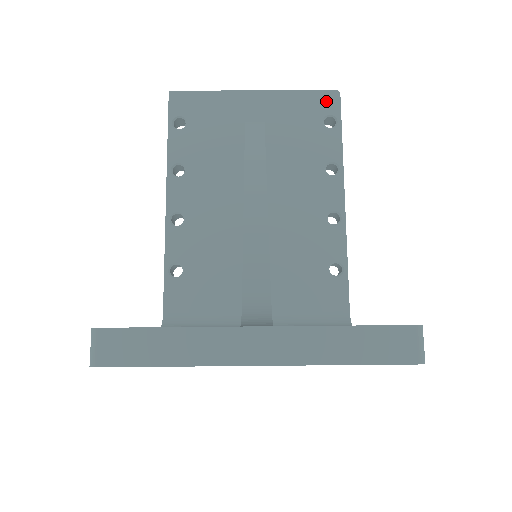
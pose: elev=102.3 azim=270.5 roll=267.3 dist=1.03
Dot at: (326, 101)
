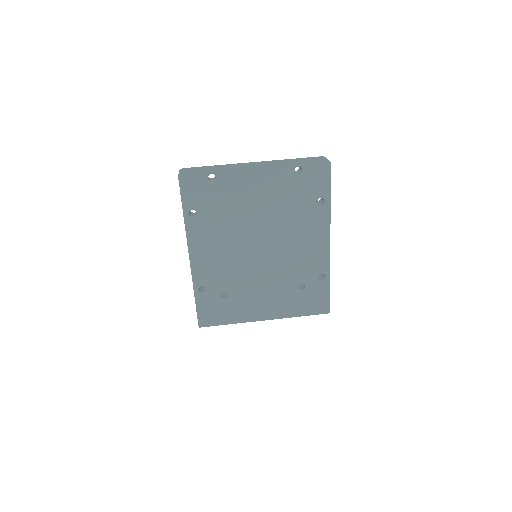
Dot at: occluded
